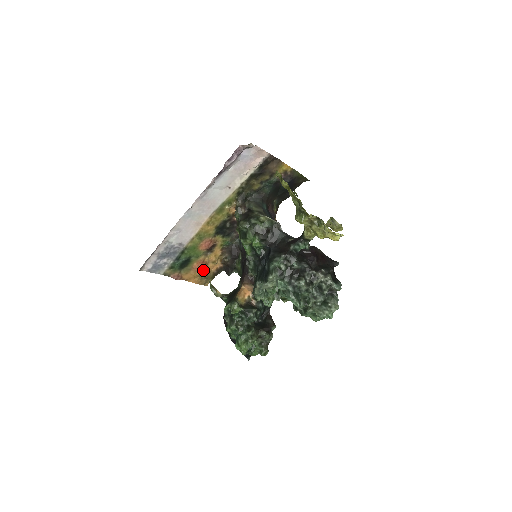
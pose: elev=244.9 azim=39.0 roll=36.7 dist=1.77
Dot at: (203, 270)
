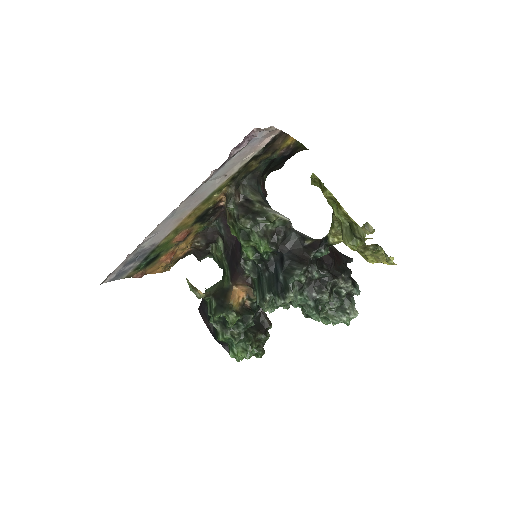
Dot at: (171, 260)
